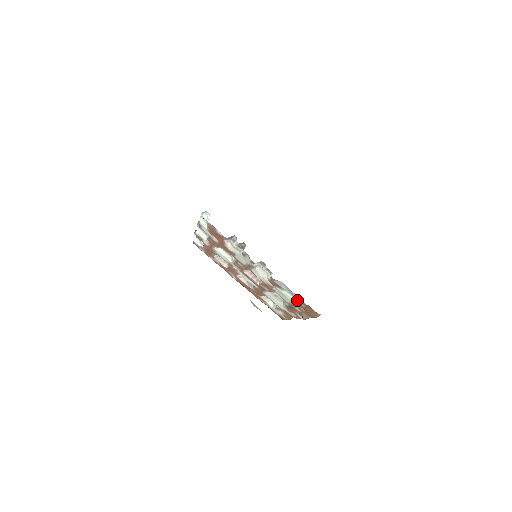
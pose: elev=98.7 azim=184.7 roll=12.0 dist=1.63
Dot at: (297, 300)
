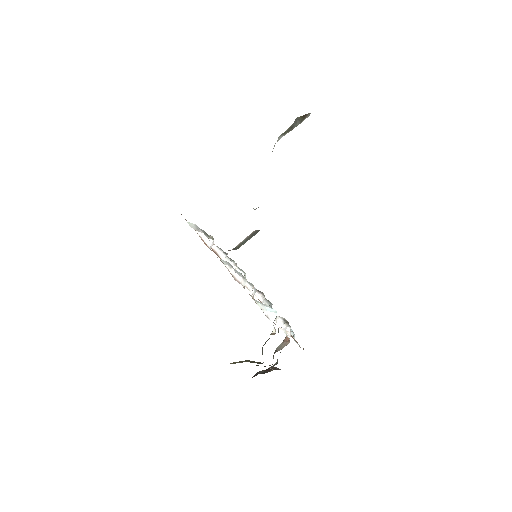
Dot at: occluded
